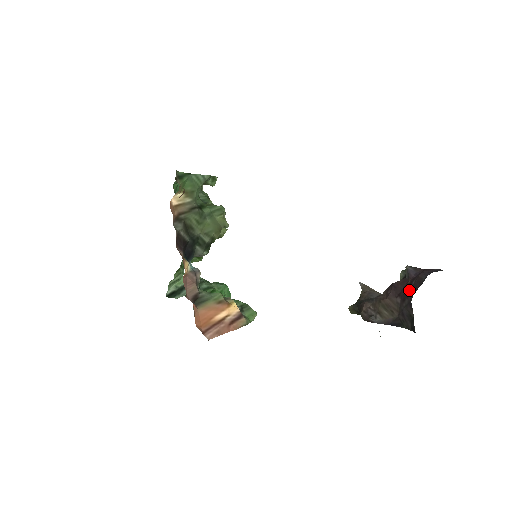
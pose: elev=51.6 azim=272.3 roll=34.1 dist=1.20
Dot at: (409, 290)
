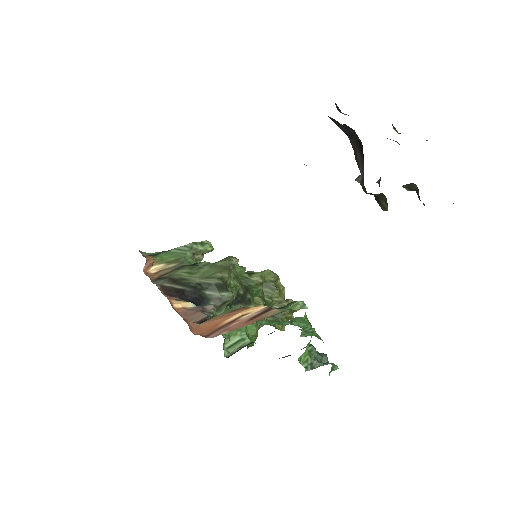
Dot at: occluded
